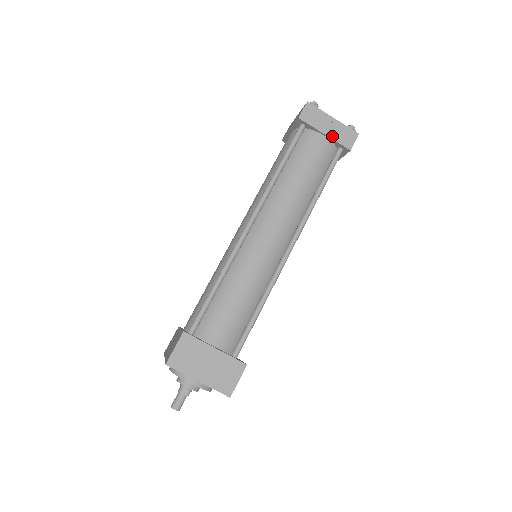
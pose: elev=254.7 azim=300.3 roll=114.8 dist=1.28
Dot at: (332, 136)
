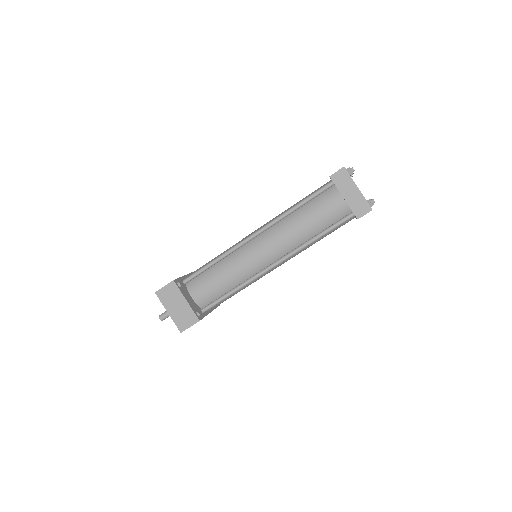
Dot at: (349, 202)
